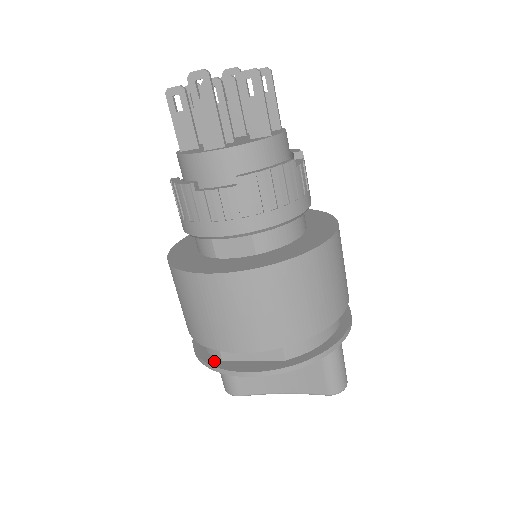
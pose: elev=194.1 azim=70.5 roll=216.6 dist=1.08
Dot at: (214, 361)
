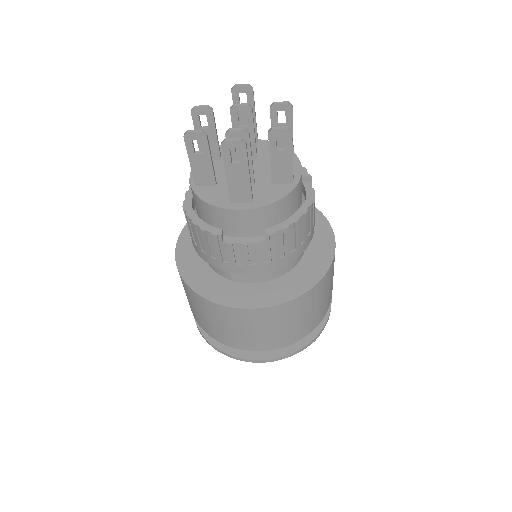
Dot at: (224, 347)
